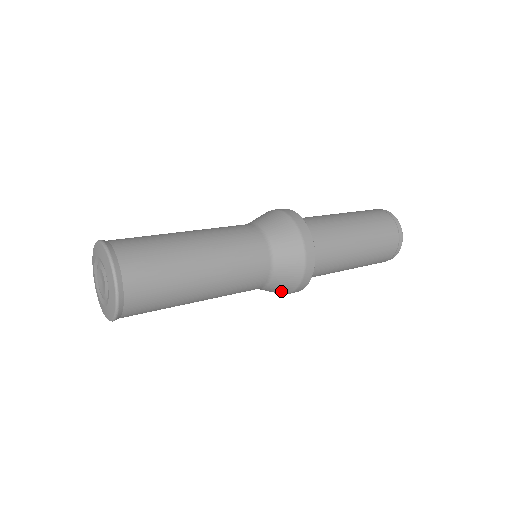
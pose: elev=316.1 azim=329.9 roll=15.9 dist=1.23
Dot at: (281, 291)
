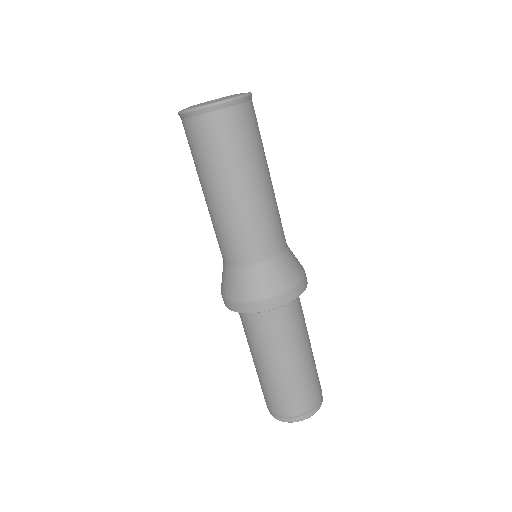
Dot at: (261, 288)
